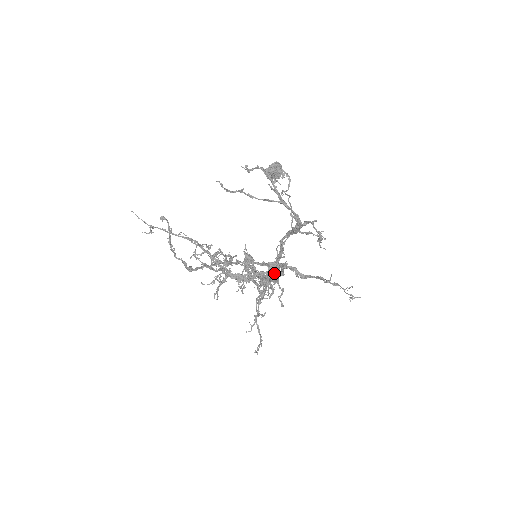
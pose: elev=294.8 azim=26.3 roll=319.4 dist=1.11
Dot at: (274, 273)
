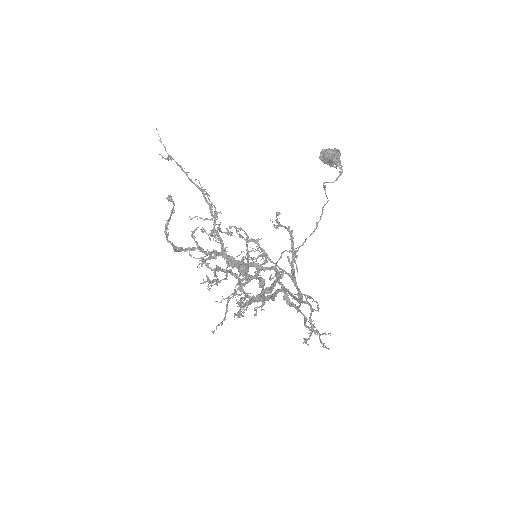
Dot at: (261, 291)
